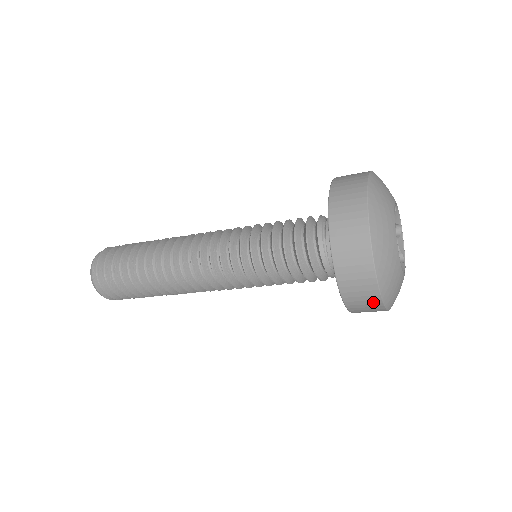
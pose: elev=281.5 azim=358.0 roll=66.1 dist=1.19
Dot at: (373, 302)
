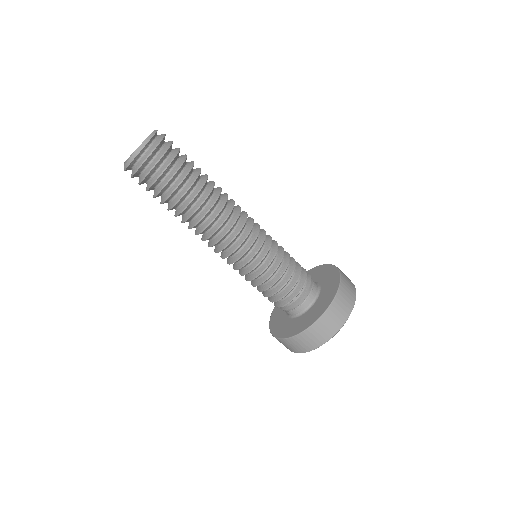
Dot at: (303, 349)
